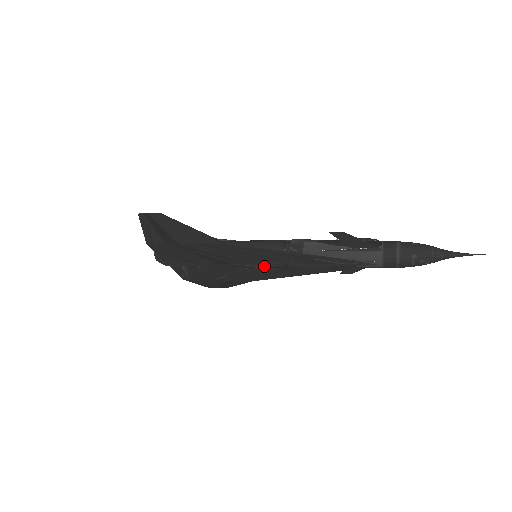
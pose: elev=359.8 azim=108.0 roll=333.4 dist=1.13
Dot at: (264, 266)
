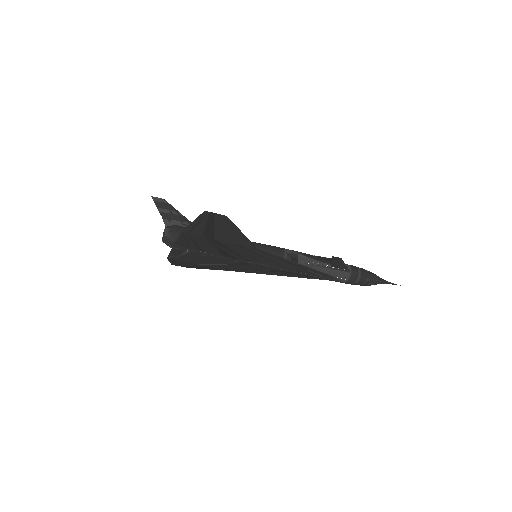
Dot at: (263, 266)
